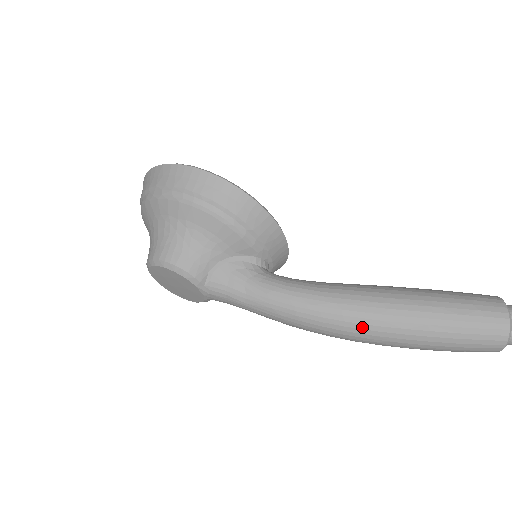
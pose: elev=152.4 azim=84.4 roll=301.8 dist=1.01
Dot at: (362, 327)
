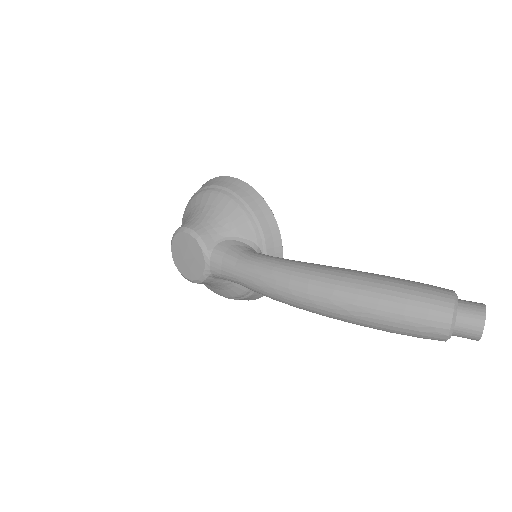
Dot at: (324, 285)
